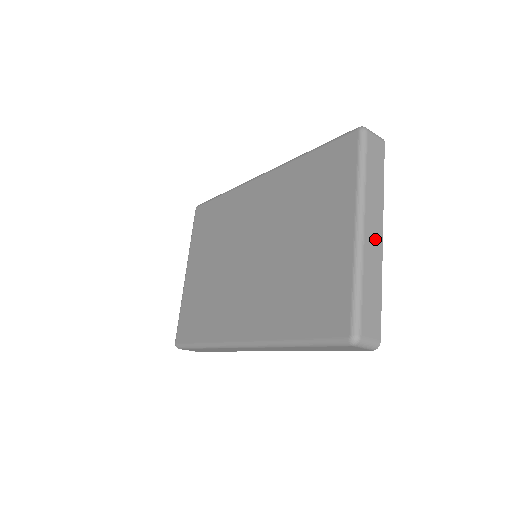
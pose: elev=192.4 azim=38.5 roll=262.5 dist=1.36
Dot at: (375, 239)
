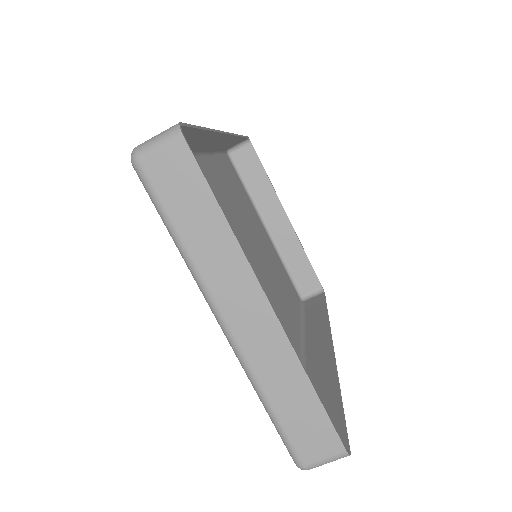
Dot at: (258, 324)
